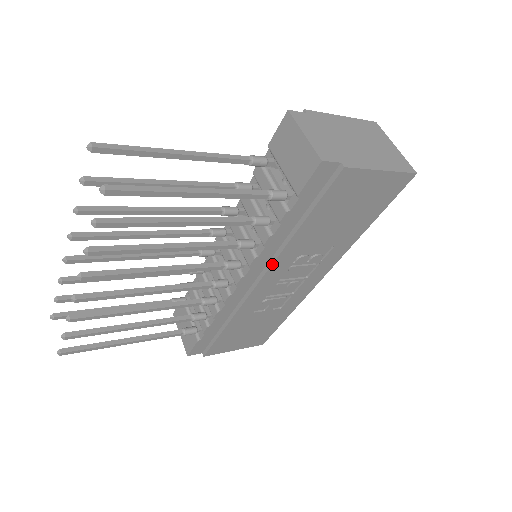
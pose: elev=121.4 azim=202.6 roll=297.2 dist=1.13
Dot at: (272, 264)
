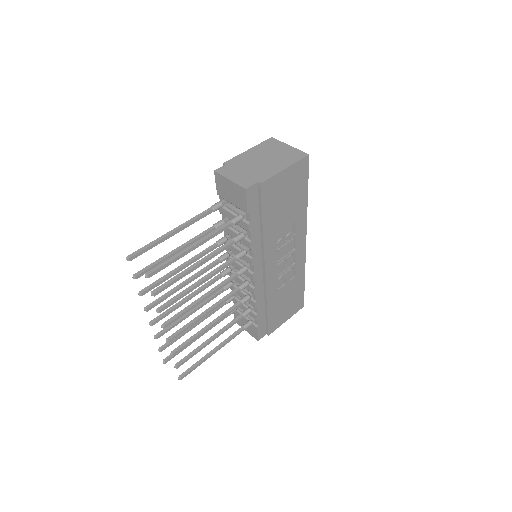
Dot at: (264, 256)
